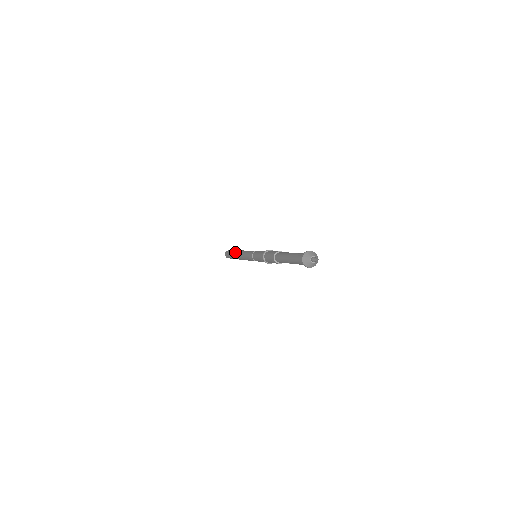
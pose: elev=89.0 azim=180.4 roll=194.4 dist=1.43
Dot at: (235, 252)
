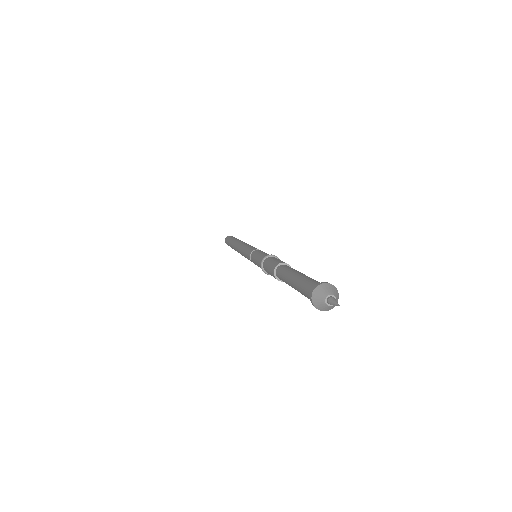
Dot at: occluded
